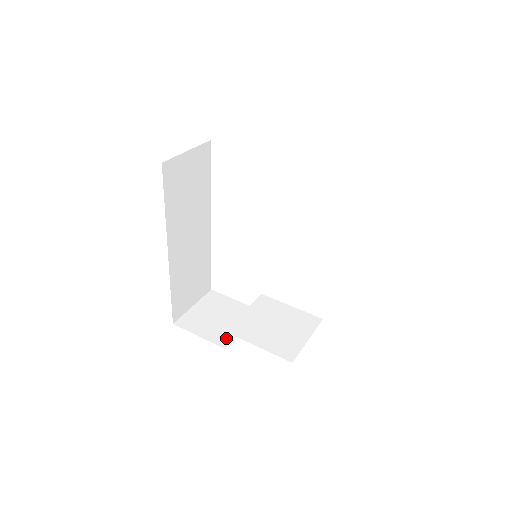
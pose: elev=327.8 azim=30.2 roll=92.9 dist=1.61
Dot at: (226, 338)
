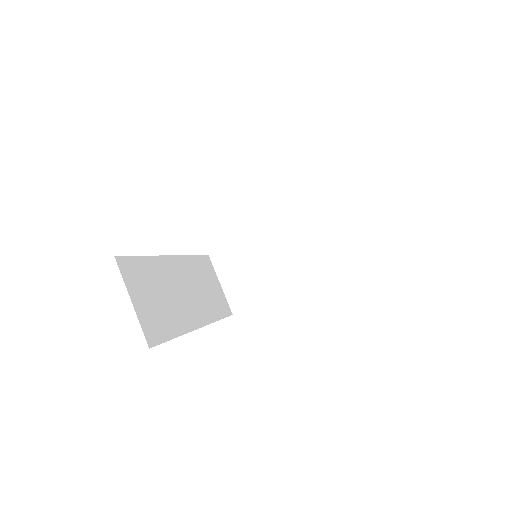
Dot at: (276, 283)
